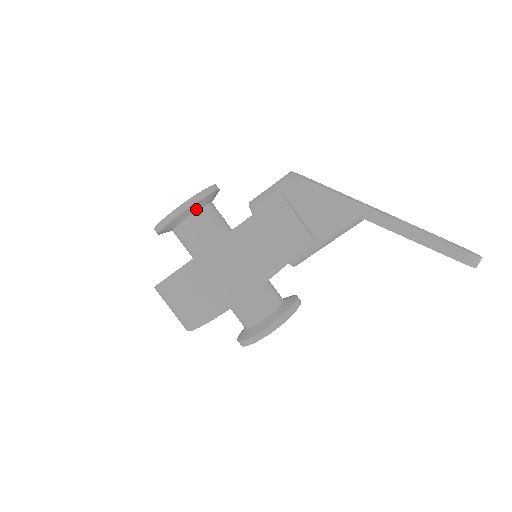
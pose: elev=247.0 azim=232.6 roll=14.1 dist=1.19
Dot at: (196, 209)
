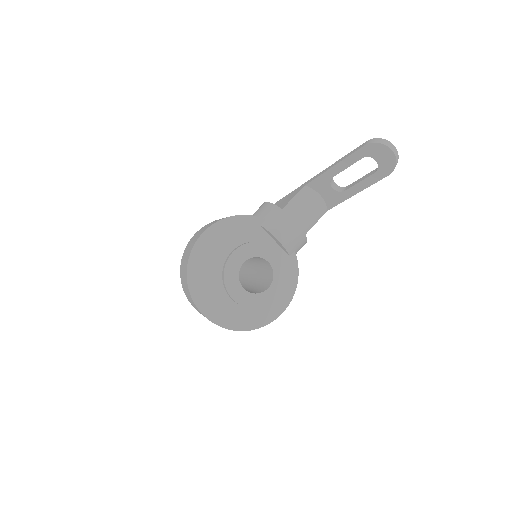
Dot at: occluded
